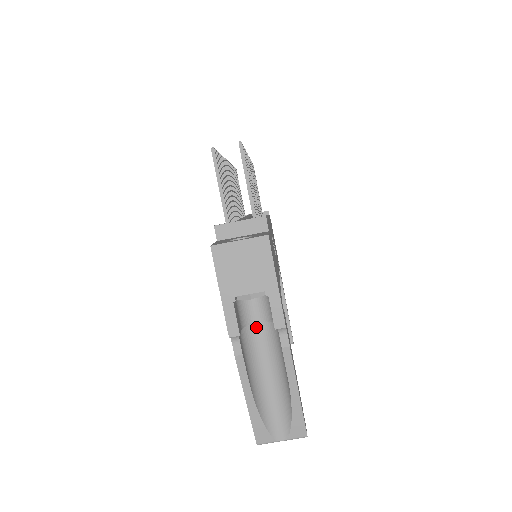
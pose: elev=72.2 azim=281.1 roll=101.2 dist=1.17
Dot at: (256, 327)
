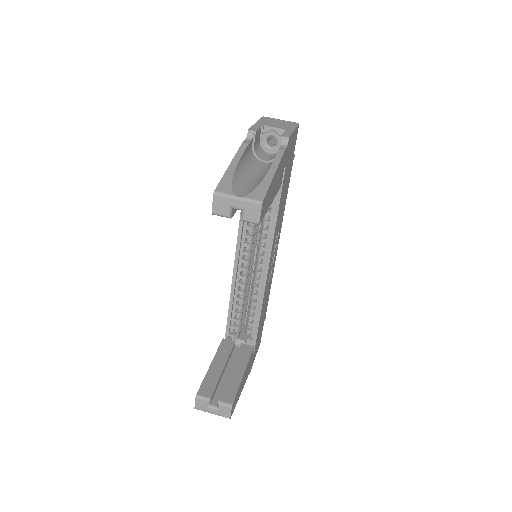
Dot at: (261, 163)
